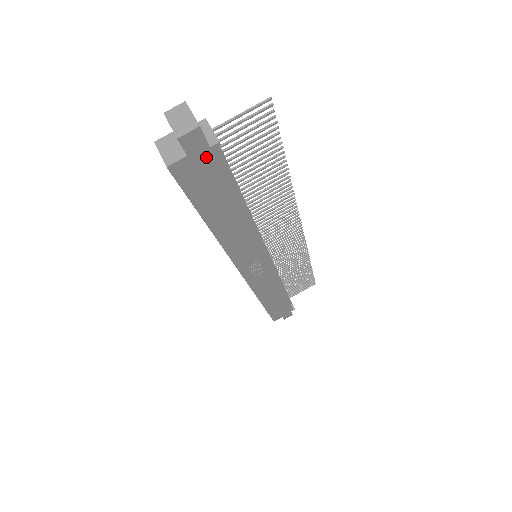
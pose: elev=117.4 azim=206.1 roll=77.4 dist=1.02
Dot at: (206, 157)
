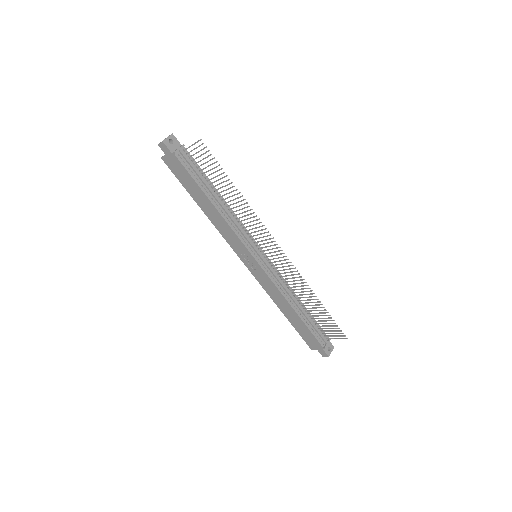
Dot at: (173, 158)
